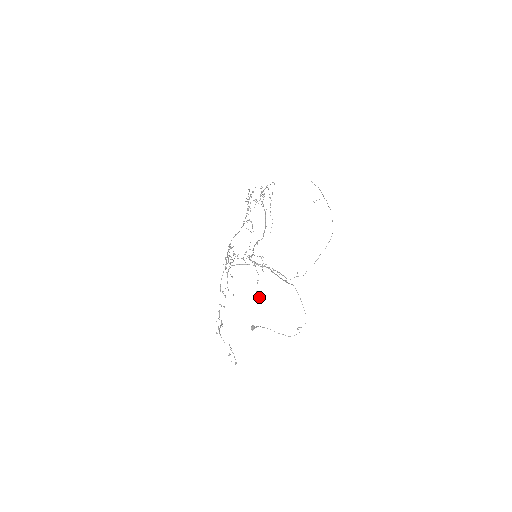
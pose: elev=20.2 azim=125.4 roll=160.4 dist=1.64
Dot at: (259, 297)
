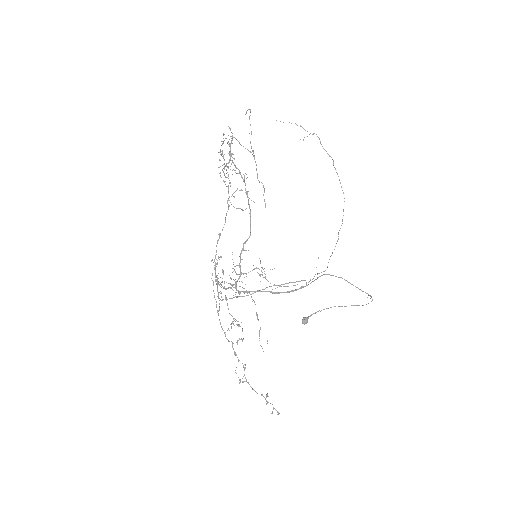
Dot at: occluded
